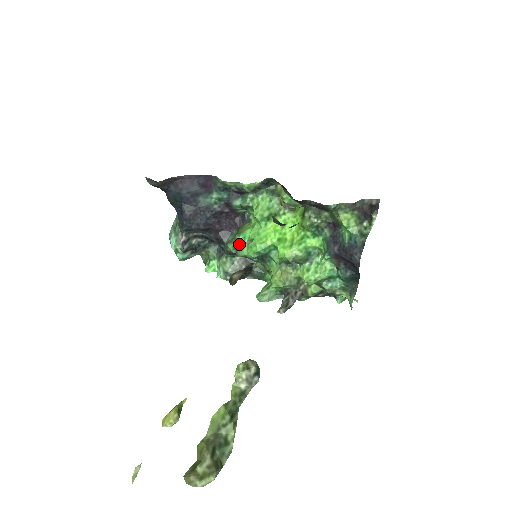
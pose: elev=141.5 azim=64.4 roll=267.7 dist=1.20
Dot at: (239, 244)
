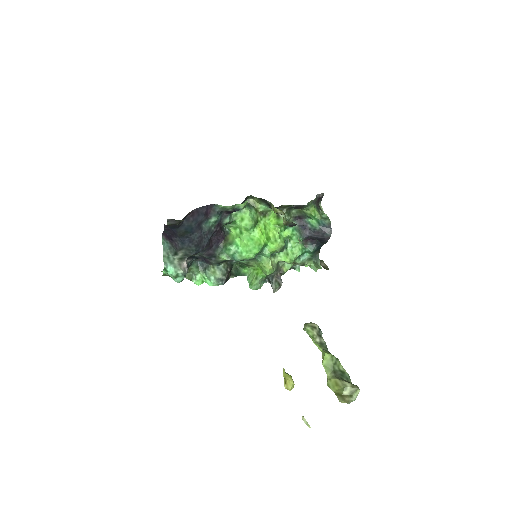
Dot at: (235, 252)
